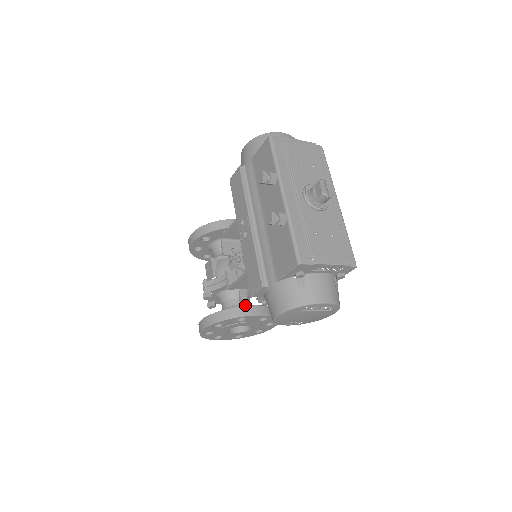
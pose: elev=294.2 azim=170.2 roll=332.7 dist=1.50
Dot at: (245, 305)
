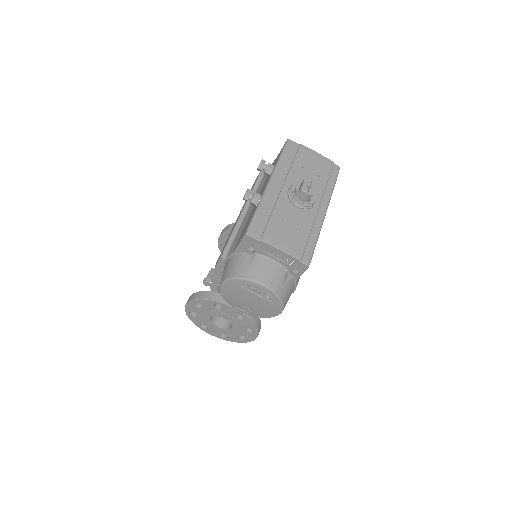
Dot at: occluded
